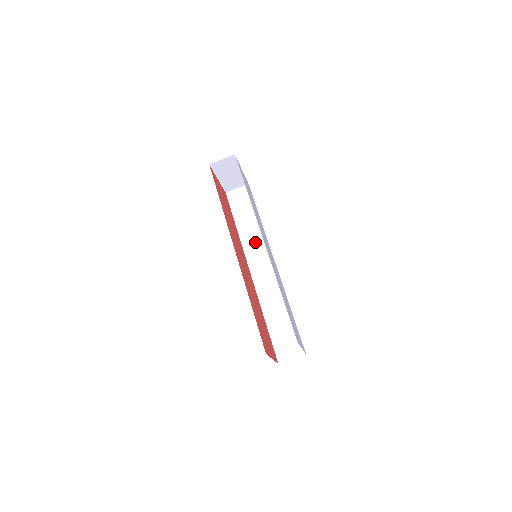
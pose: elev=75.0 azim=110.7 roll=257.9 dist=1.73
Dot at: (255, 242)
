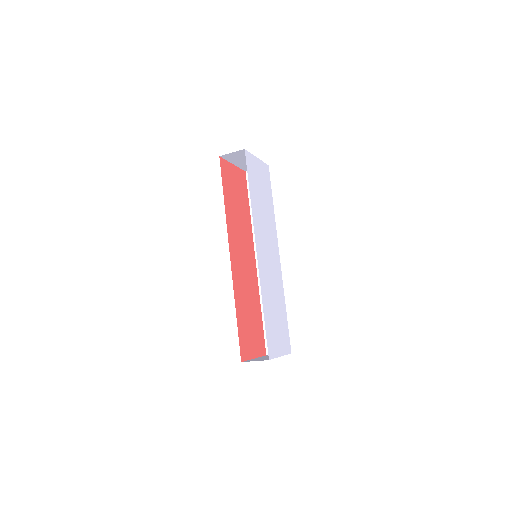
Dot at: occluded
